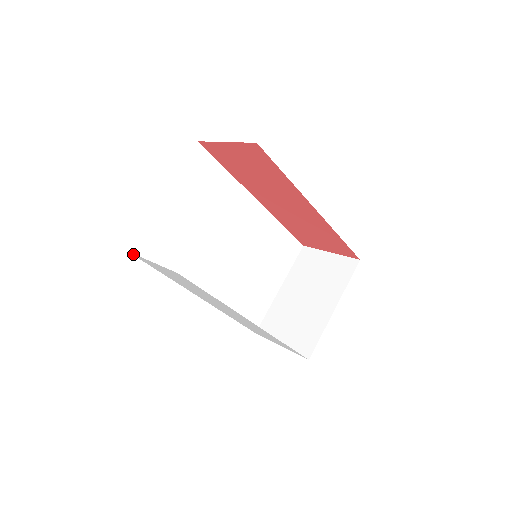
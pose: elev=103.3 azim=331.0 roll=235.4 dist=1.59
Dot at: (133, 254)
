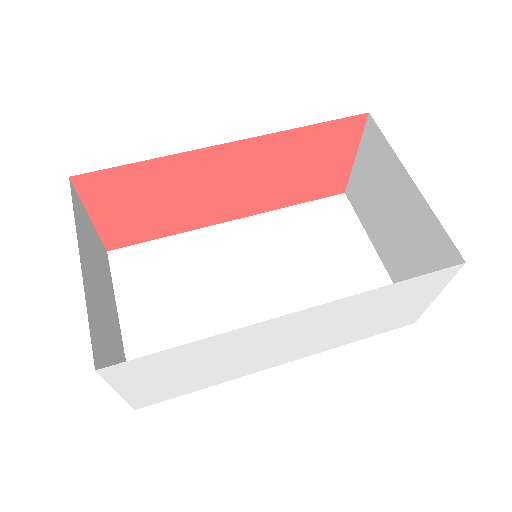
Dot at: (137, 407)
